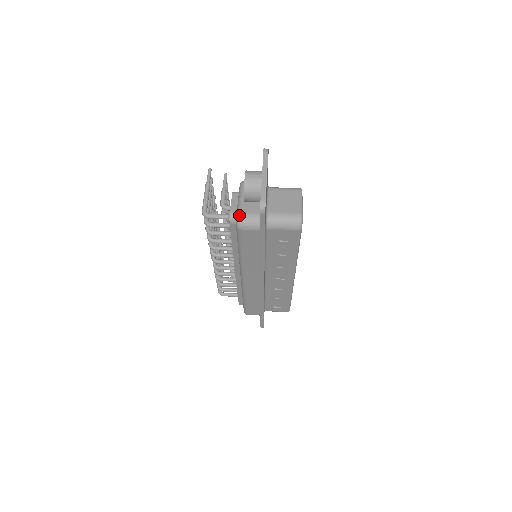
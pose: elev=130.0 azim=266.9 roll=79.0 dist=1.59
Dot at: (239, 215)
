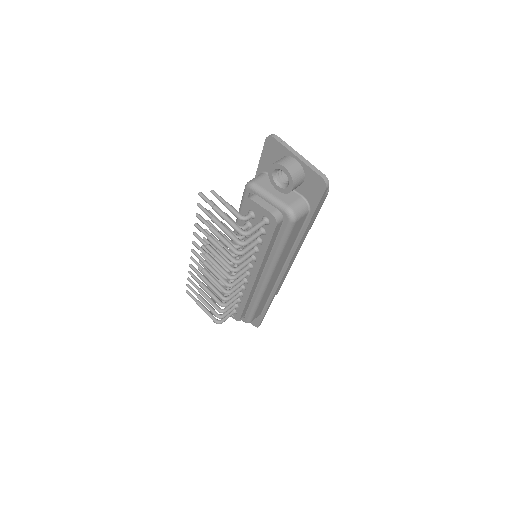
Dot at: (289, 209)
